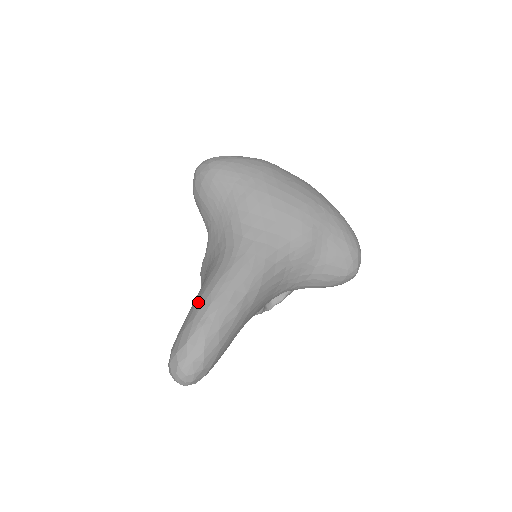
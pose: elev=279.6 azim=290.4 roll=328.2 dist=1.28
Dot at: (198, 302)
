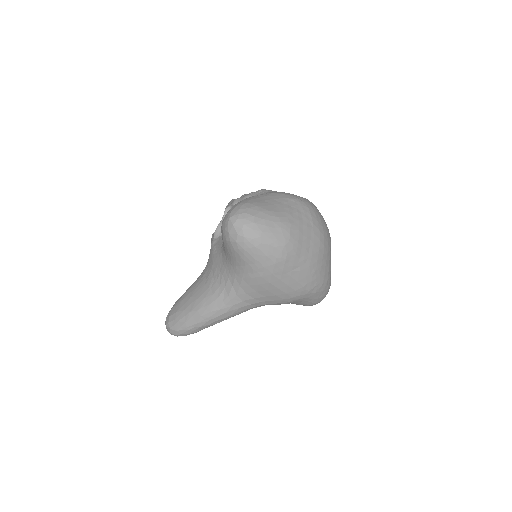
Dot at: (191, 313)
